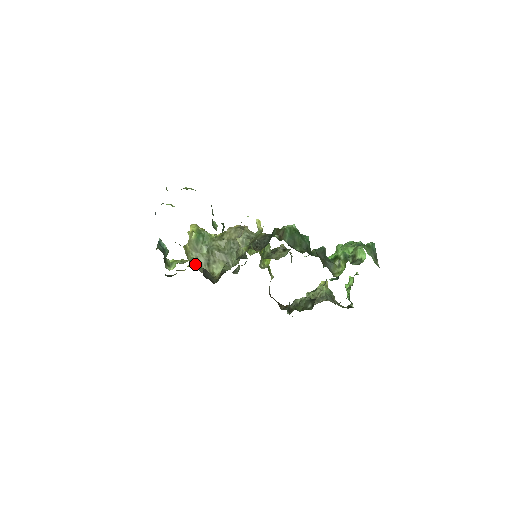
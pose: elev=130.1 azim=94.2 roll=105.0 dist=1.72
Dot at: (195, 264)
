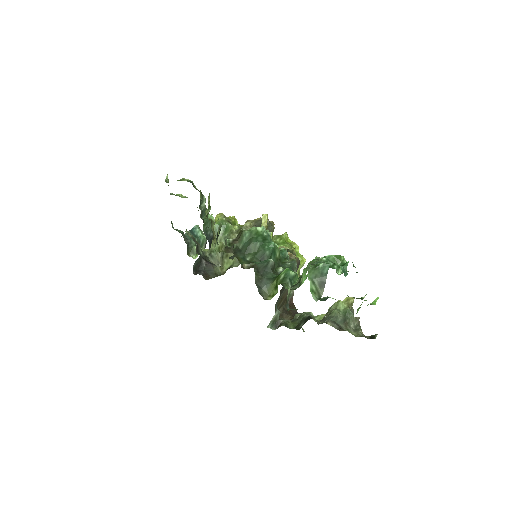
Dot at: (211, 256)
